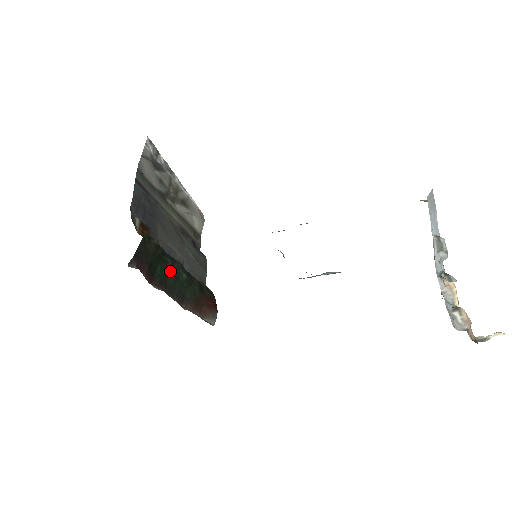
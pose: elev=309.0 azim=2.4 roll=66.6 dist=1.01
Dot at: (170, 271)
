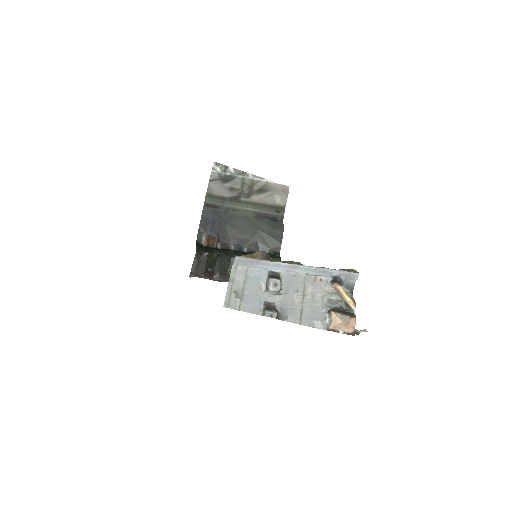
Dot at: (228, 264)
